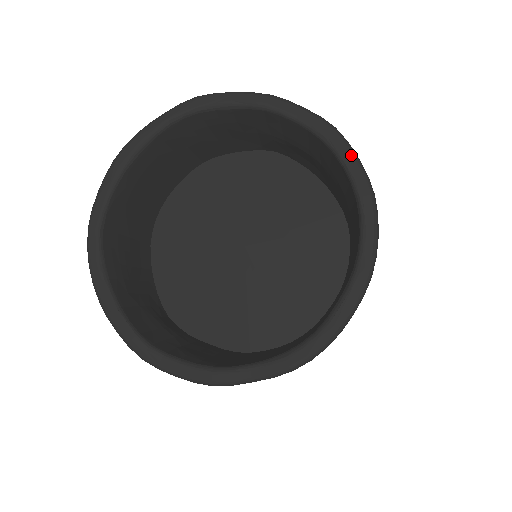
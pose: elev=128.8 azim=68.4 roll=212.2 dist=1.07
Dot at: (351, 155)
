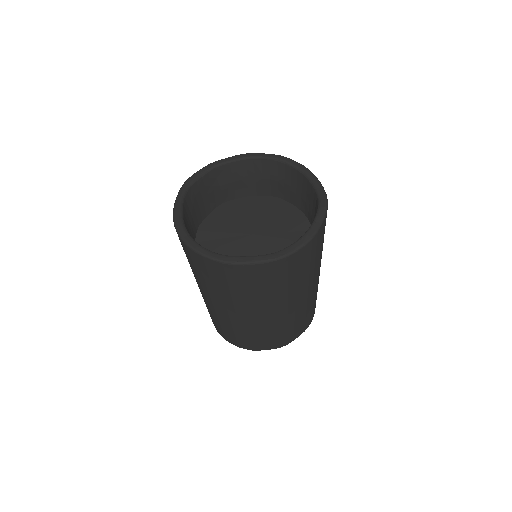
Dot at: (260, 154)
